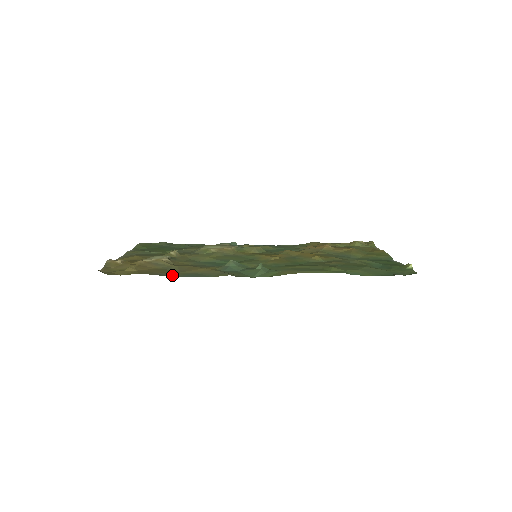
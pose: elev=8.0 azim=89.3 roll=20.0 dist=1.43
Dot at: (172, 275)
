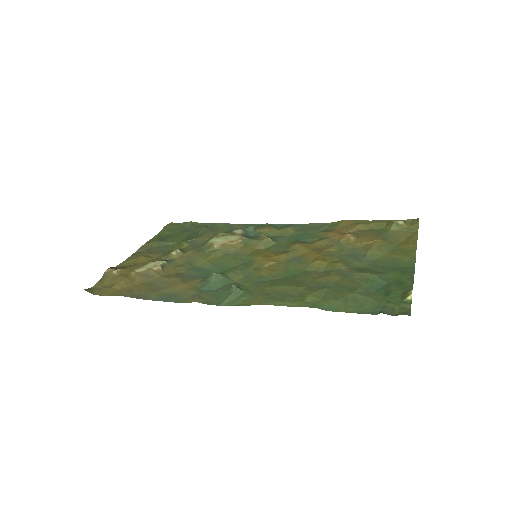
Dot at: (147, 297)
